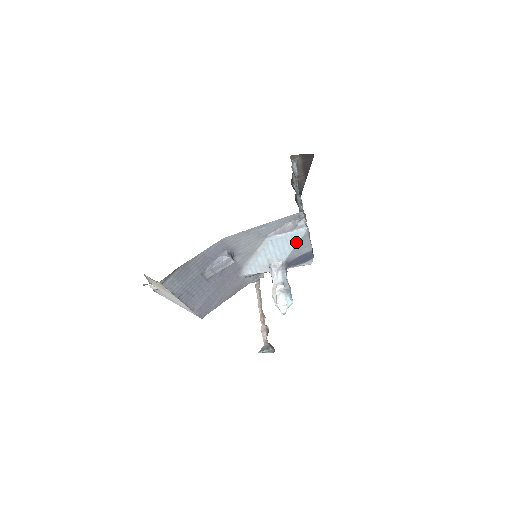
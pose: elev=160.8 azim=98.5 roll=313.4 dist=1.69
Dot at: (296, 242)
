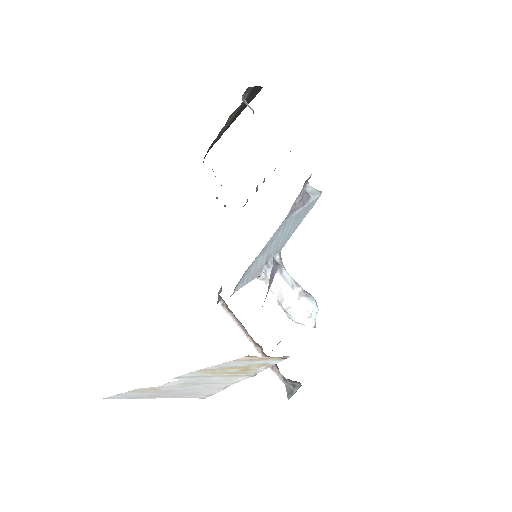
Dot at: (303, 218)
